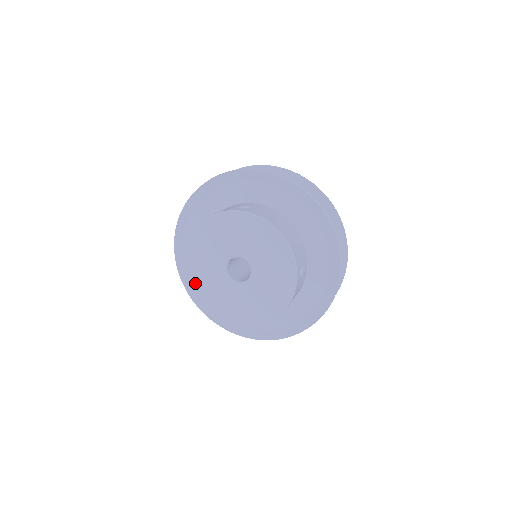
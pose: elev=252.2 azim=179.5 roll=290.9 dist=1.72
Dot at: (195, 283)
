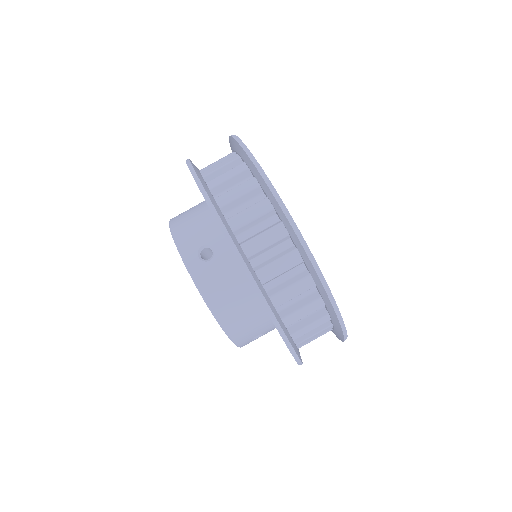
Dot at: occluded
